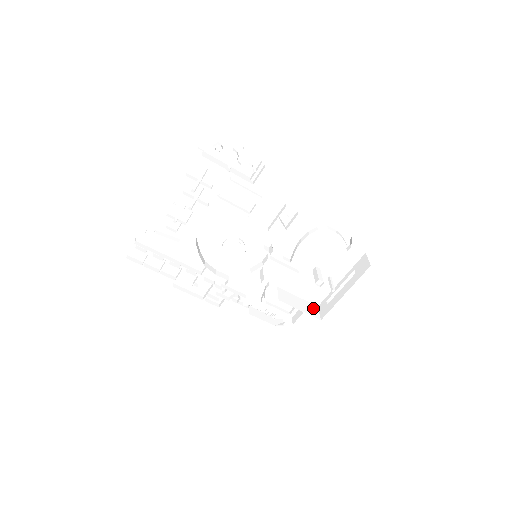
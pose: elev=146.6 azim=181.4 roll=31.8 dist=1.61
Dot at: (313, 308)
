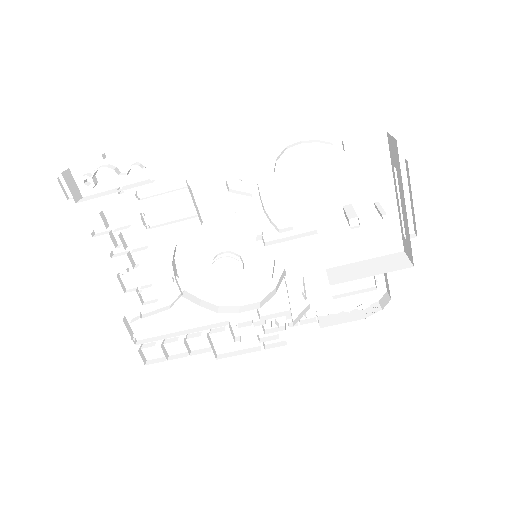
Dot at: (395, 259)
